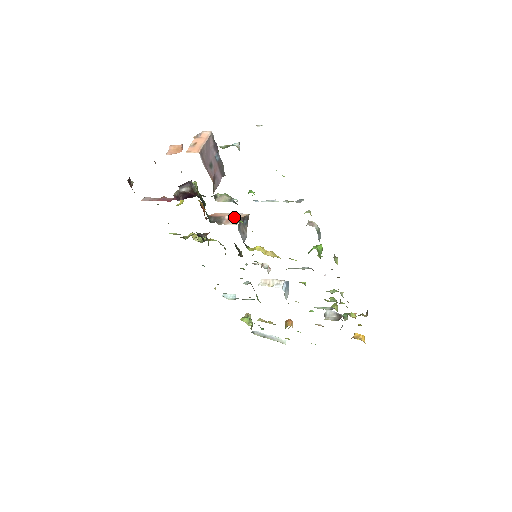
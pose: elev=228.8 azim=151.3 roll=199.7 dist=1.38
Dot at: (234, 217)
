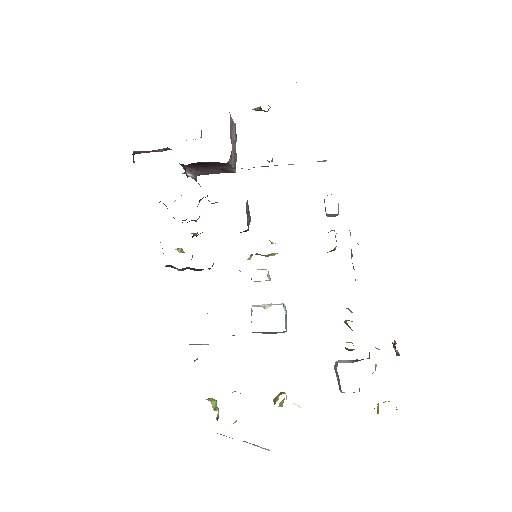
Dot at: occluded
